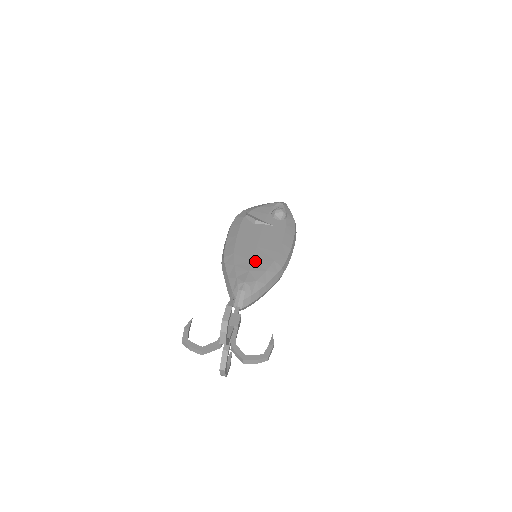
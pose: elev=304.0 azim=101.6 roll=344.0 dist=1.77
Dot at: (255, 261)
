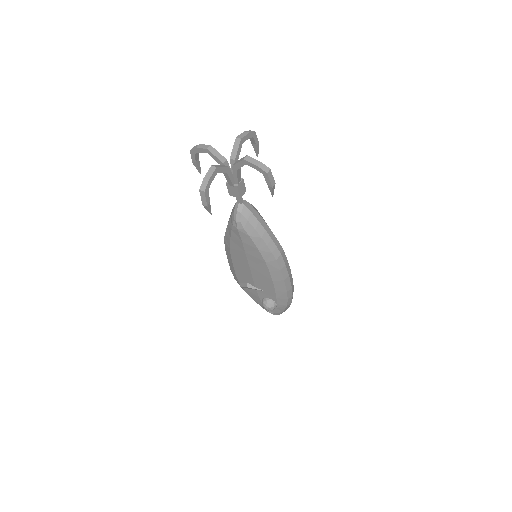
Dot at: occluded
